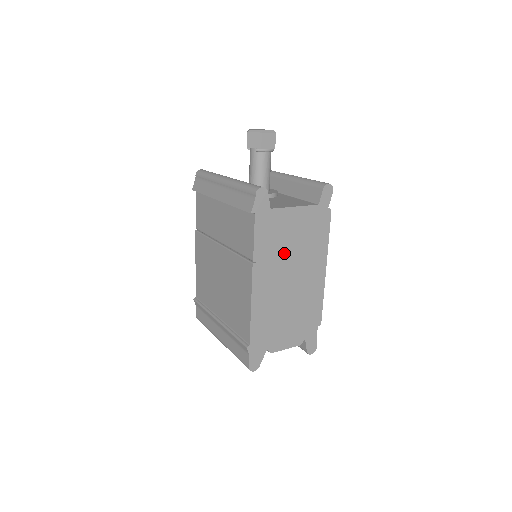
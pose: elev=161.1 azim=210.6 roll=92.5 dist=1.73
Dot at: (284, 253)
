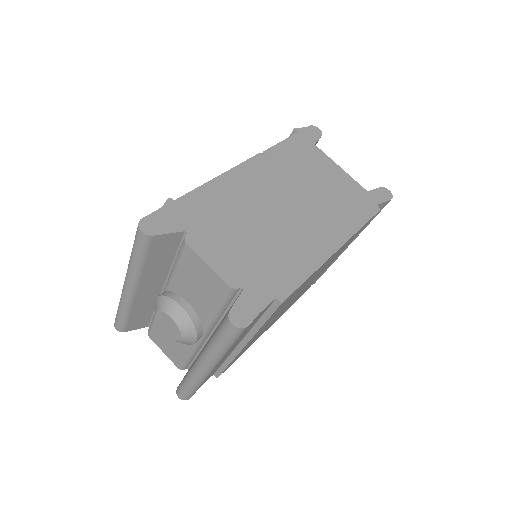
Dot at: (300, 182)
